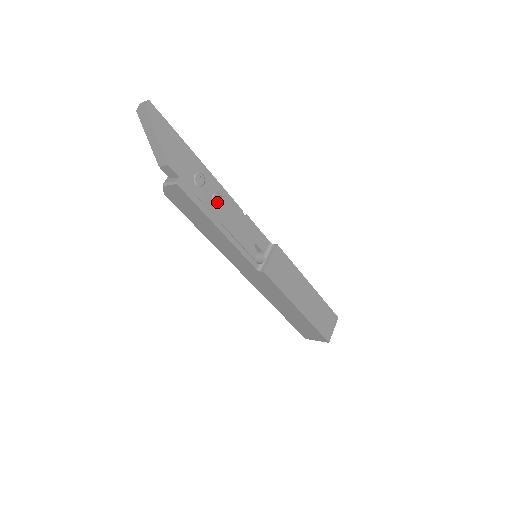
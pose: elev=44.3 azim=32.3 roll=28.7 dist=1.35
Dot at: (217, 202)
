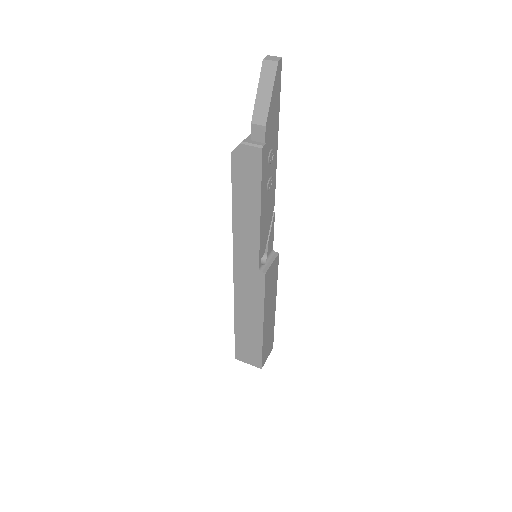
Dot at: (269, 186)
